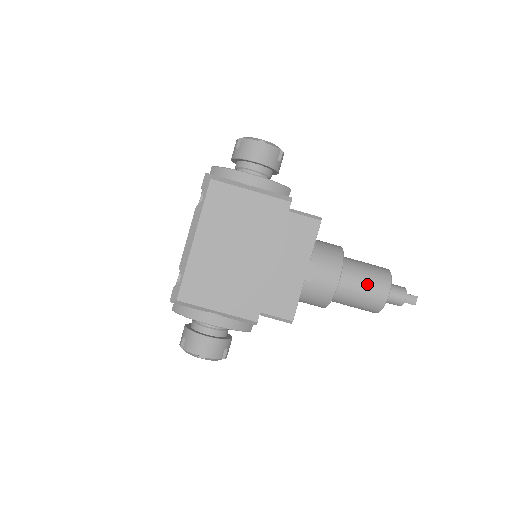
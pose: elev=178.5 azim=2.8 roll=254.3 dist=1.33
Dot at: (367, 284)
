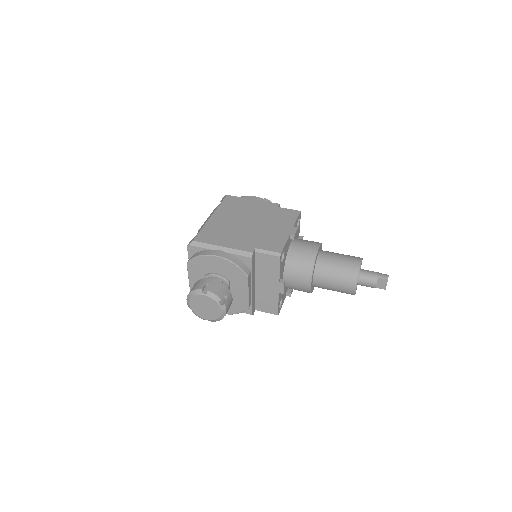
Dot at: (342, 257)
